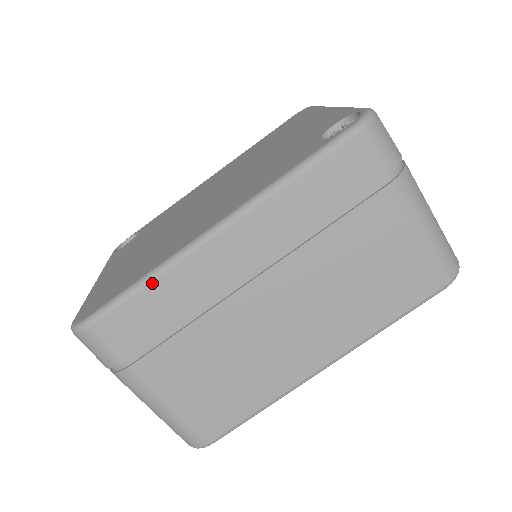
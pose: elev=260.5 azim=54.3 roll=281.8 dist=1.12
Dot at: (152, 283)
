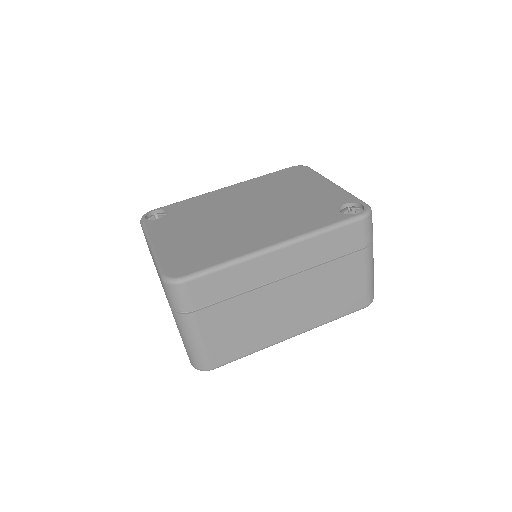
Dot at: (232, 267)
